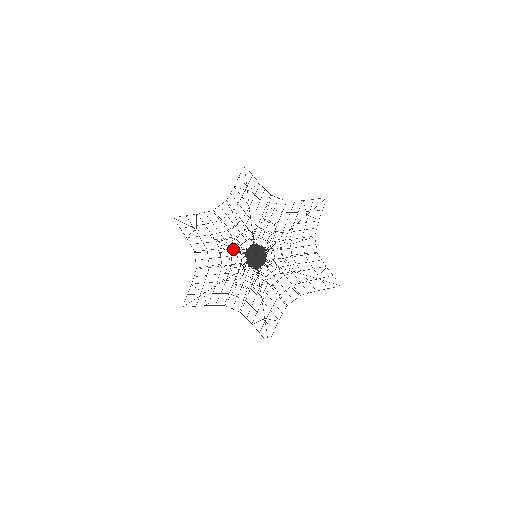
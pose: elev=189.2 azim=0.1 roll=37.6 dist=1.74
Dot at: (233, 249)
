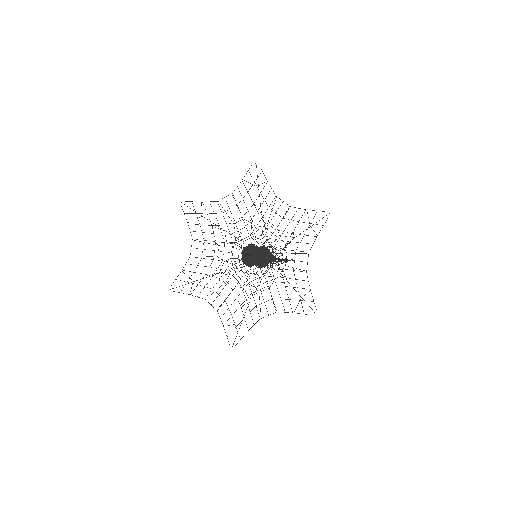
Dot at: occluded
